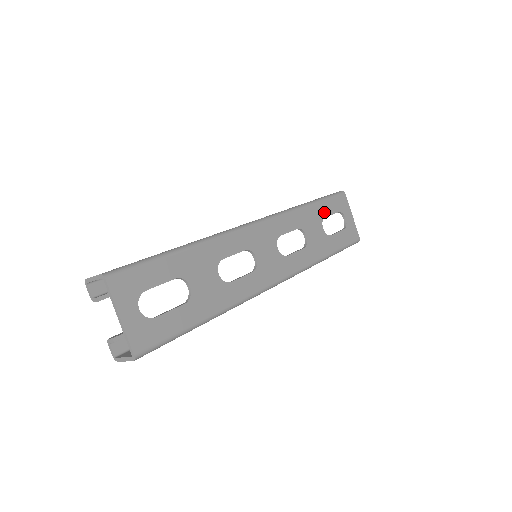
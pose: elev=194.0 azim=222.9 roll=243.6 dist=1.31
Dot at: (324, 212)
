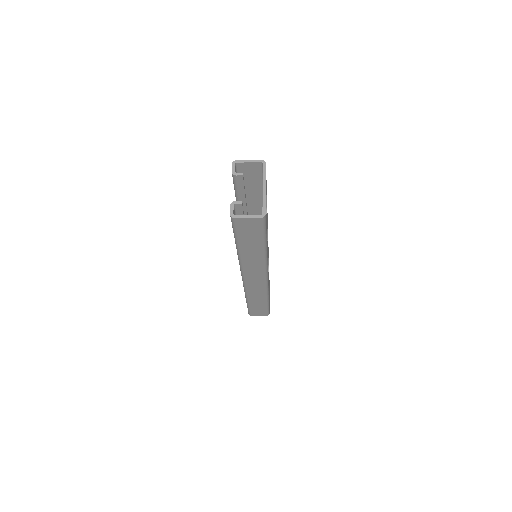
Dot at: occluded
